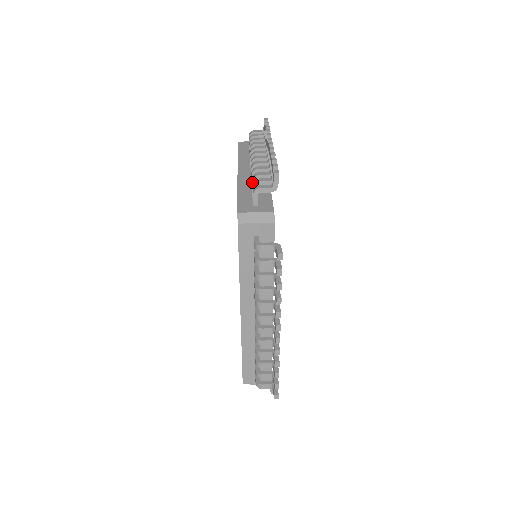
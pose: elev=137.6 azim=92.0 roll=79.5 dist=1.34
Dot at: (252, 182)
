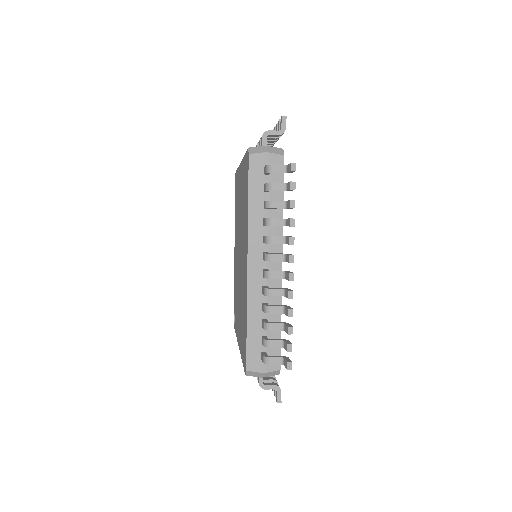
Dot at: occluded
